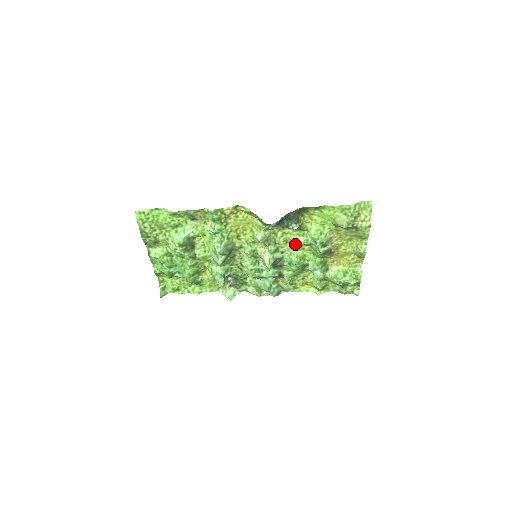
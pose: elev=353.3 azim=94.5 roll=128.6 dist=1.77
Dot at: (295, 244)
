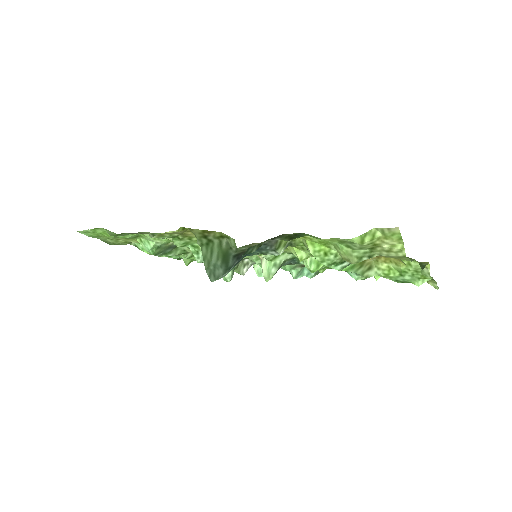
Dot at: occluded
